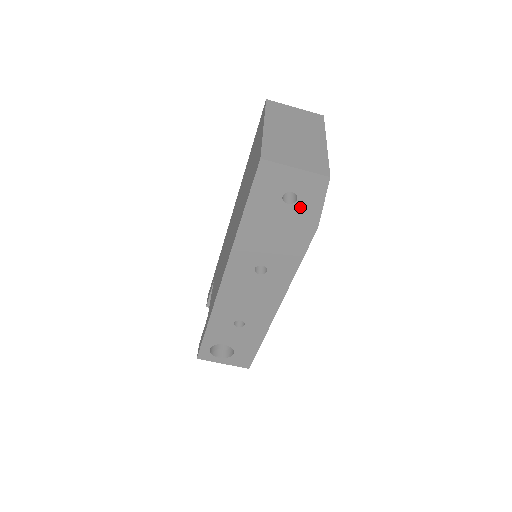
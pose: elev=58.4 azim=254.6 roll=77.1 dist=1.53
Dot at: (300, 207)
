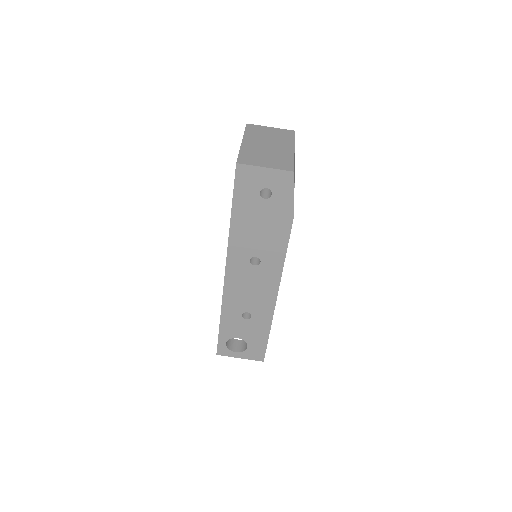
Dot at: (275, 200)
